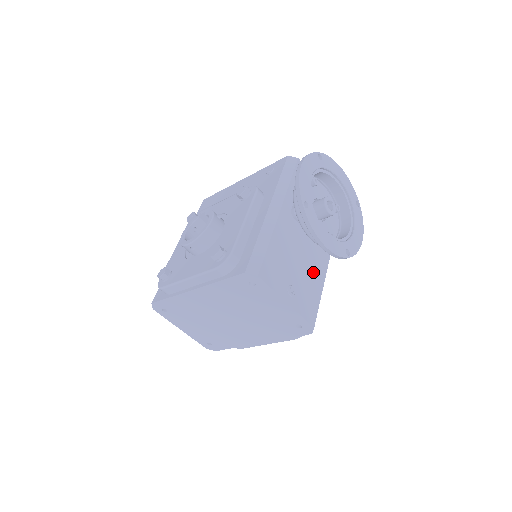
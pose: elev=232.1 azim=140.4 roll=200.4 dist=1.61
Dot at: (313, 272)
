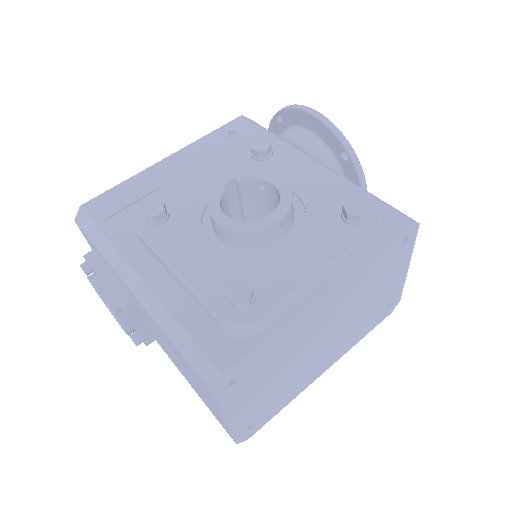
Dot at: occluded
